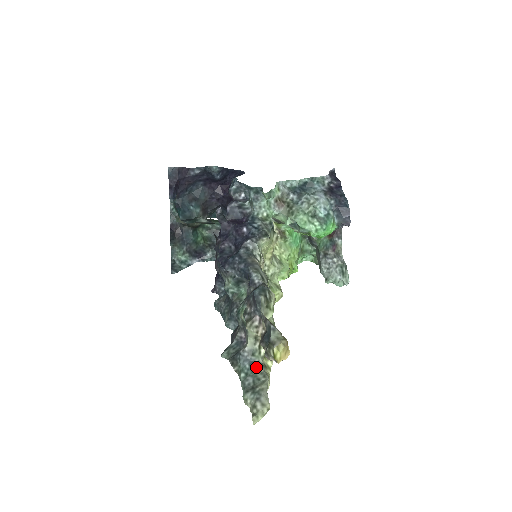
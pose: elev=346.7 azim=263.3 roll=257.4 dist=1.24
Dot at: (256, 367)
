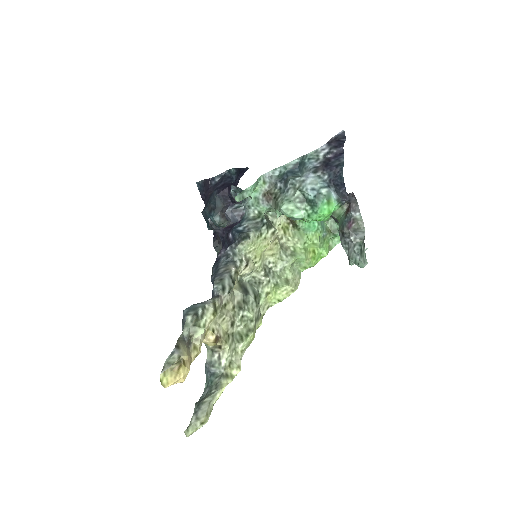
Dot at: (215, 378)
